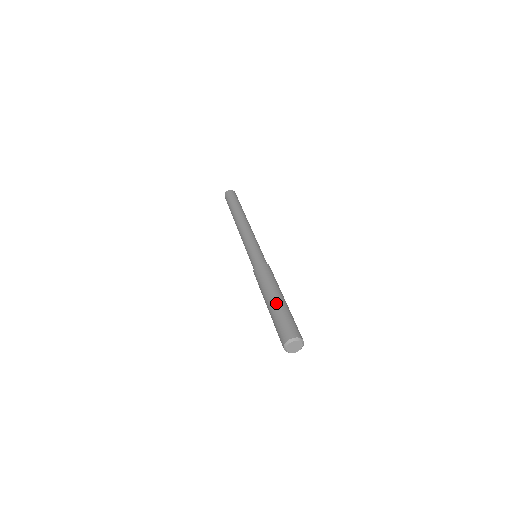
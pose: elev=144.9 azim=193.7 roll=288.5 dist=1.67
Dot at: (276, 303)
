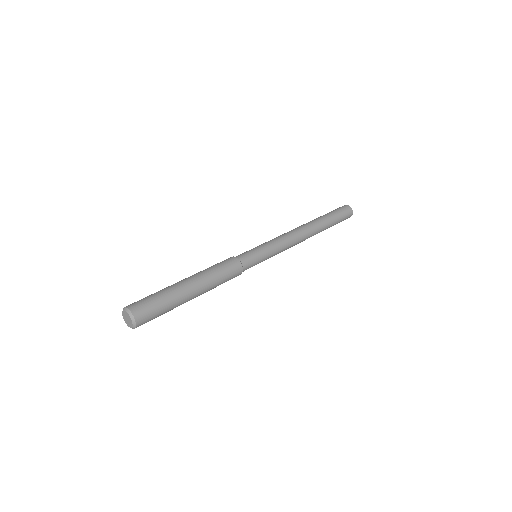
Dot at: (176, 283)
